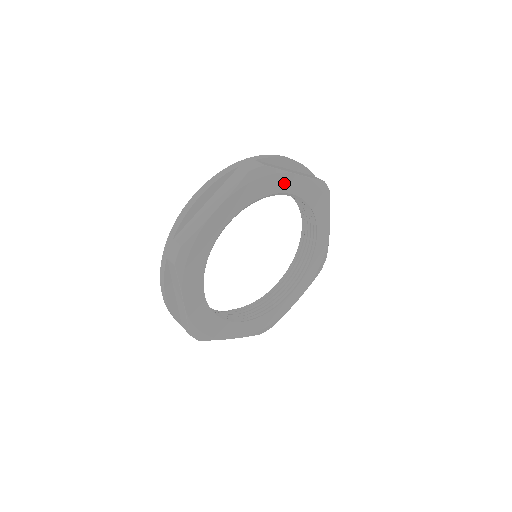
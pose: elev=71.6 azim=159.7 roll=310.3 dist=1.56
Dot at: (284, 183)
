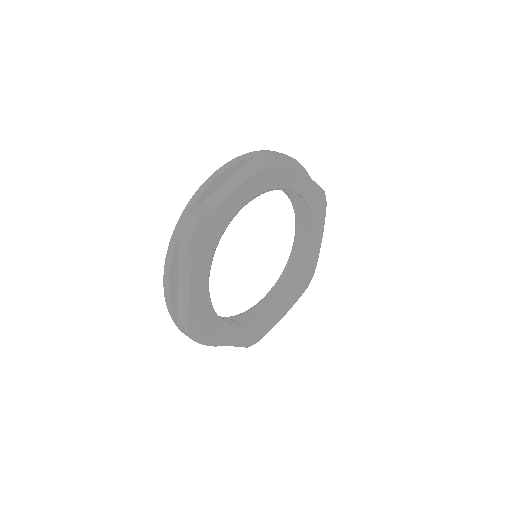
Dot at: (230, 208)
